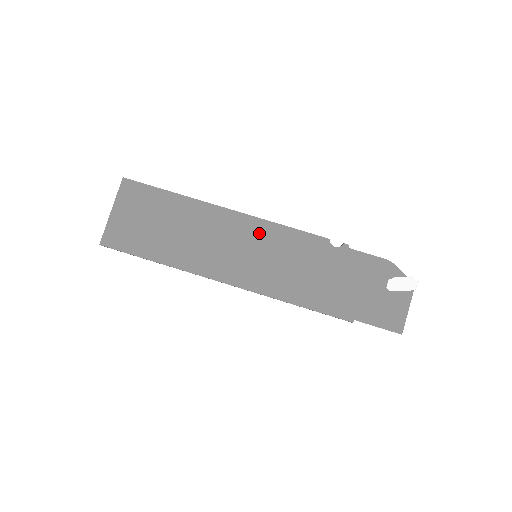
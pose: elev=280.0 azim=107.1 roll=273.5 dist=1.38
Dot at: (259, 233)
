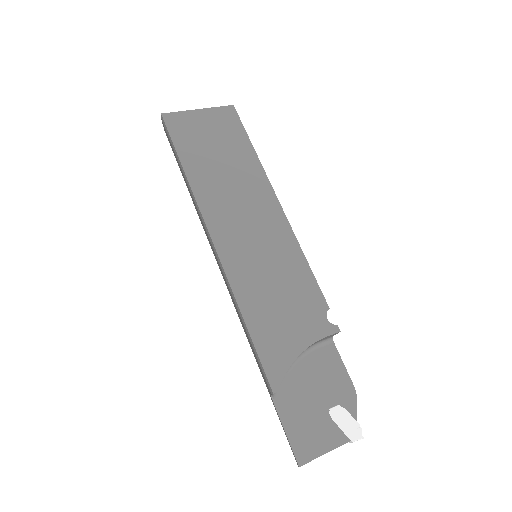
Dot at: (281, 240)
